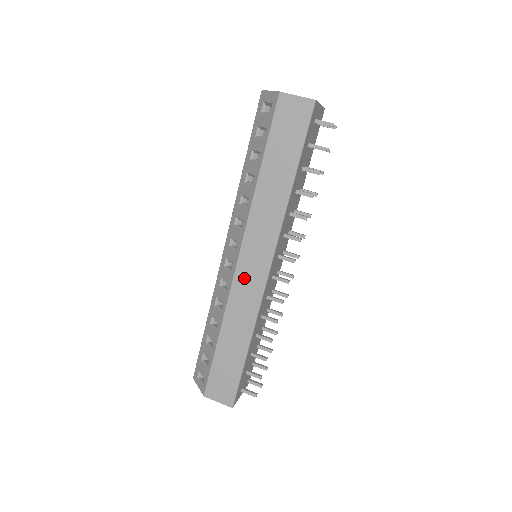
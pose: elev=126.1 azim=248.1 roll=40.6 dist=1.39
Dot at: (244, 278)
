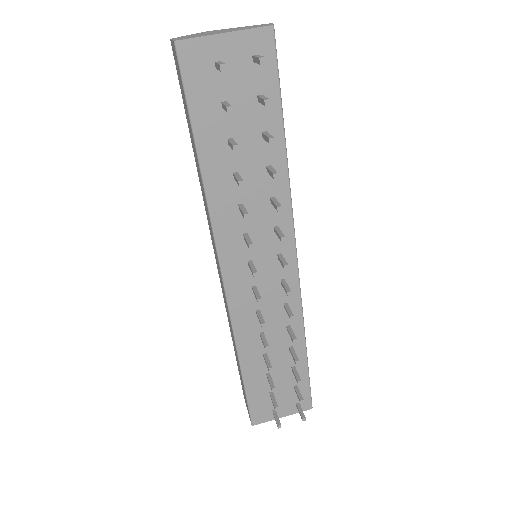
Dot at: (221, 283)
